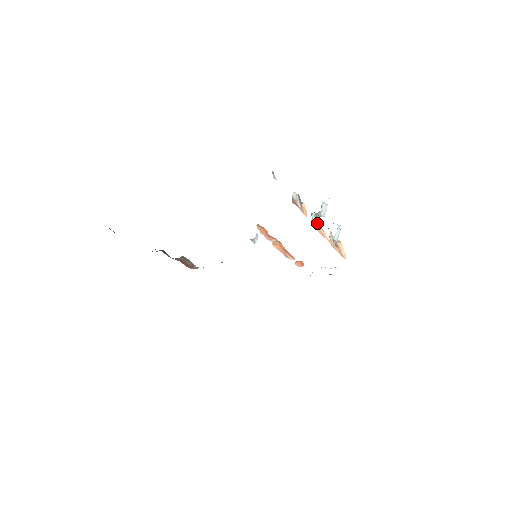
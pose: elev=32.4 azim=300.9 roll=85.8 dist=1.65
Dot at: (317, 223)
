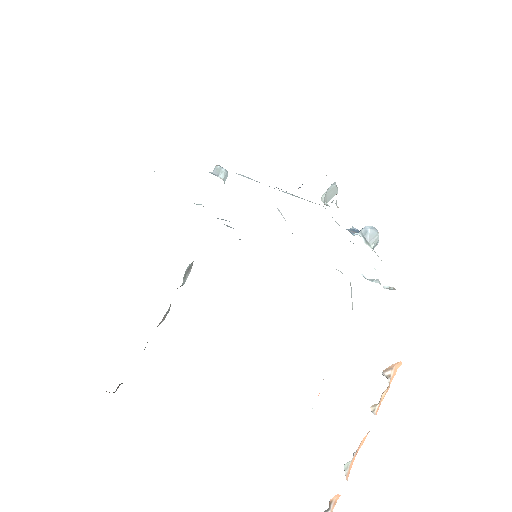
Dot at: (353, 456)
